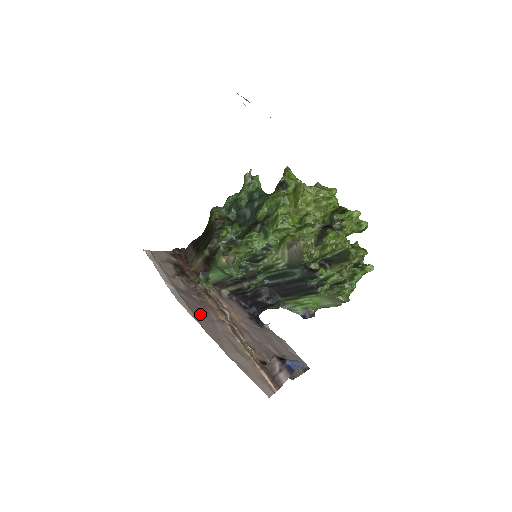
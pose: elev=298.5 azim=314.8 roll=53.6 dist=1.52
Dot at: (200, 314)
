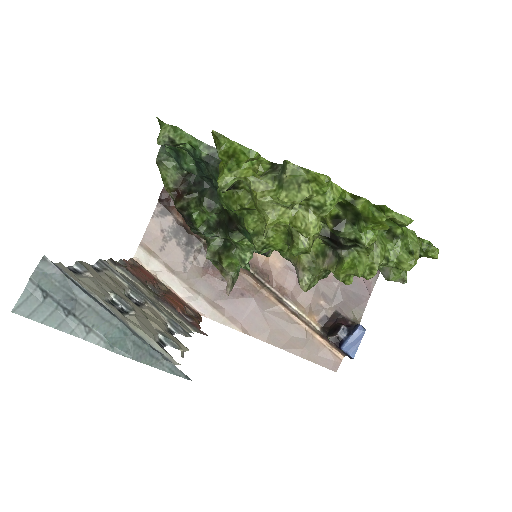
Dot at: (236, 308)
